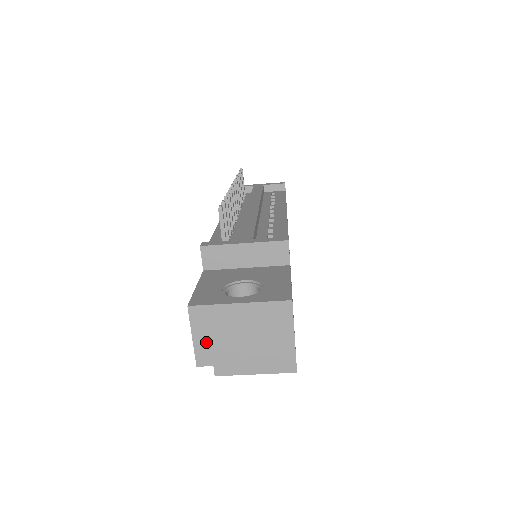
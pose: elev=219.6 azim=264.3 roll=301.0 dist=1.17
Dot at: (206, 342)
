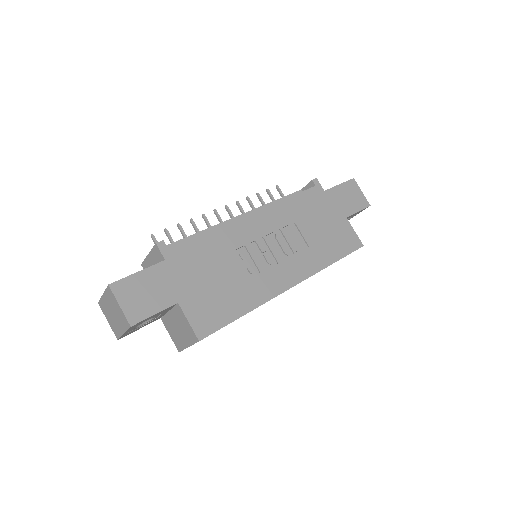
Dot at: (111, 323)
